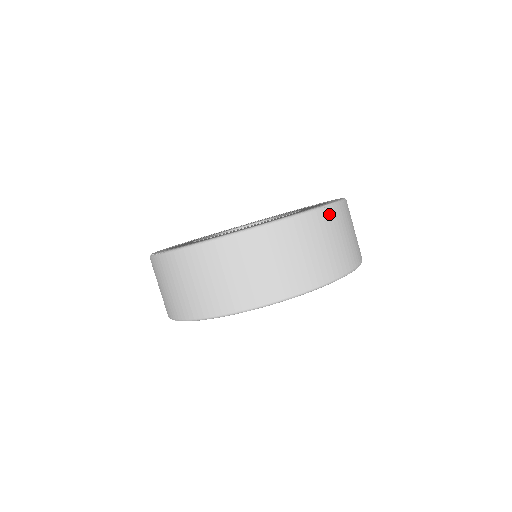
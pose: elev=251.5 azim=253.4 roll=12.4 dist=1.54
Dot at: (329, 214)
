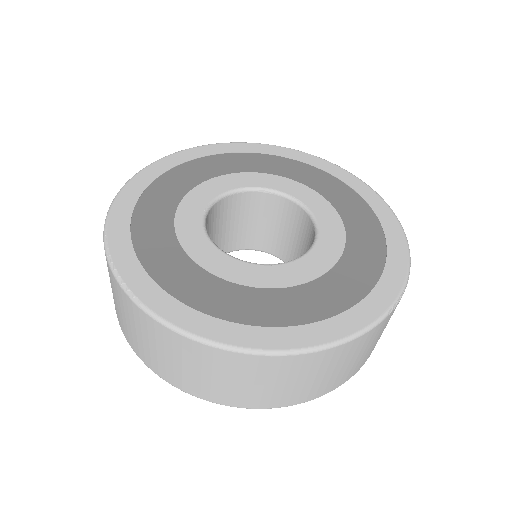
Dot at: (388, 318)
